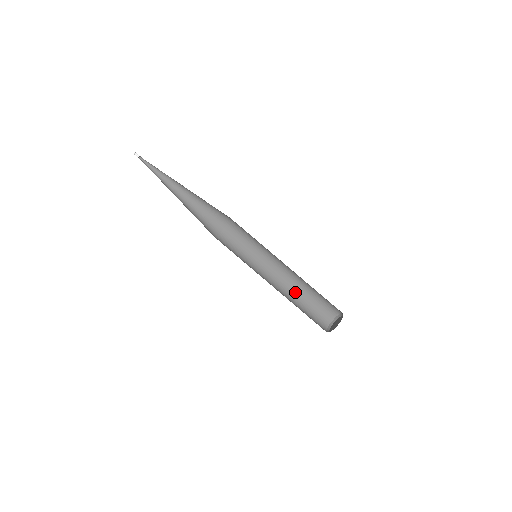
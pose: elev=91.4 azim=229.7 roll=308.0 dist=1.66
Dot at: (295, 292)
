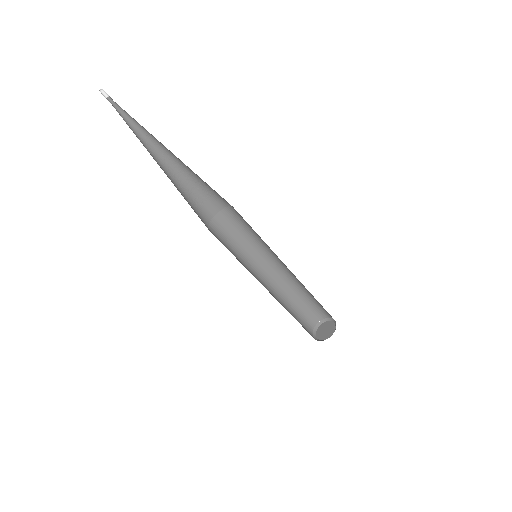
Dot at: (283, 299)
